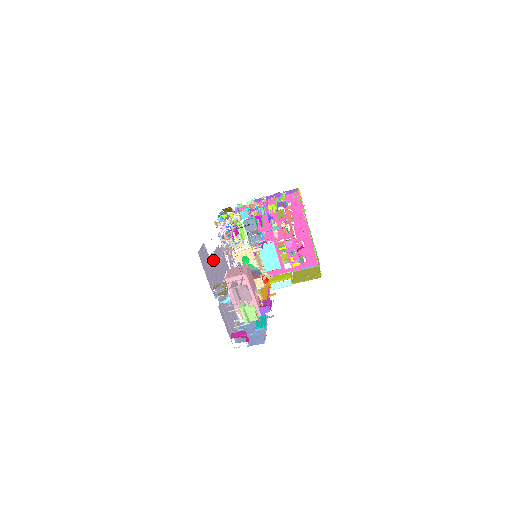
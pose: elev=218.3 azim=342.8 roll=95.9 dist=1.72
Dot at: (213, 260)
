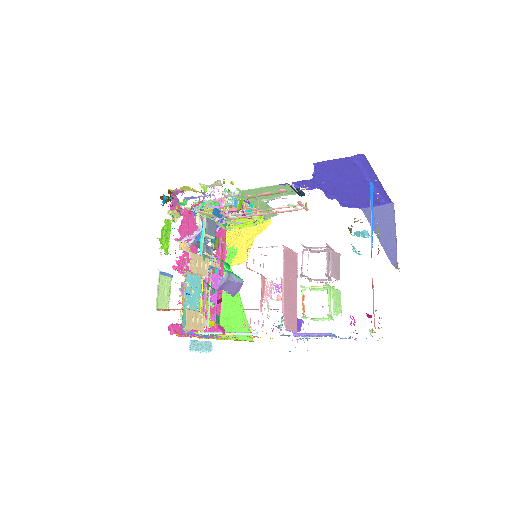
Dot at: occluded
